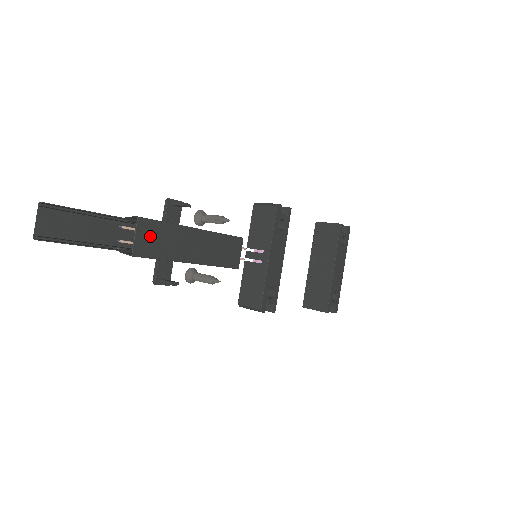
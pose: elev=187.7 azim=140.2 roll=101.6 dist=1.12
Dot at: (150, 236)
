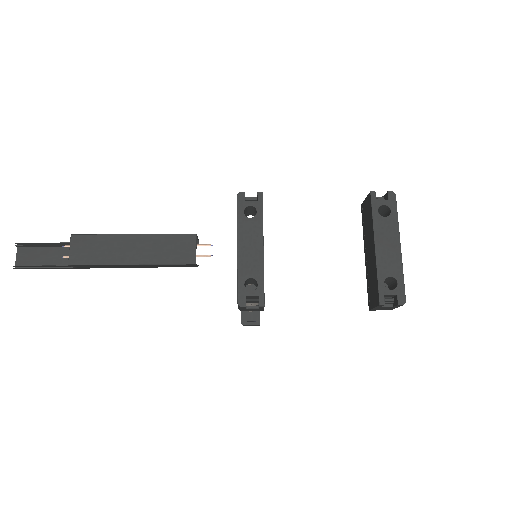
Dot at: (84, 248)
